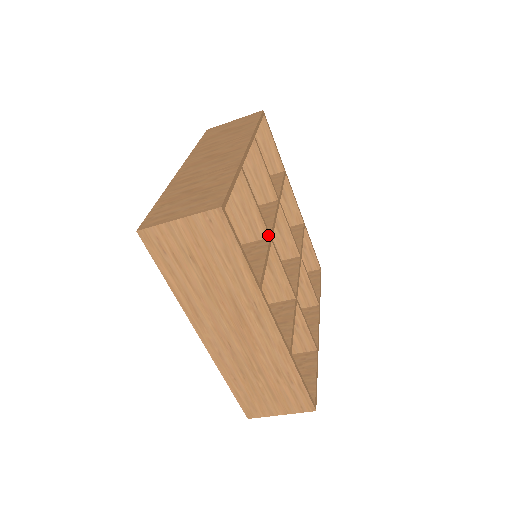
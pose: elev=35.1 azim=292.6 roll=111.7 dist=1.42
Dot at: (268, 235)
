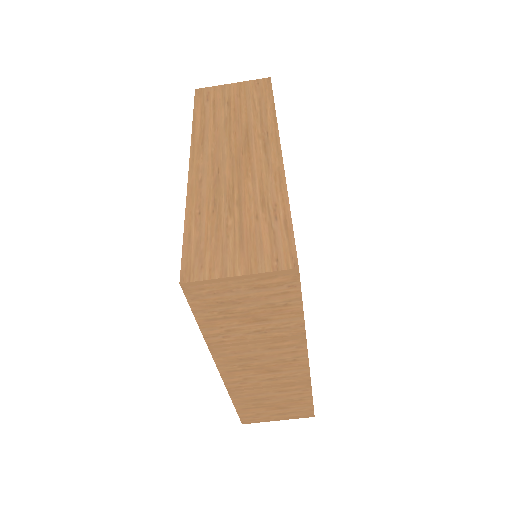
Dot at: occluded
